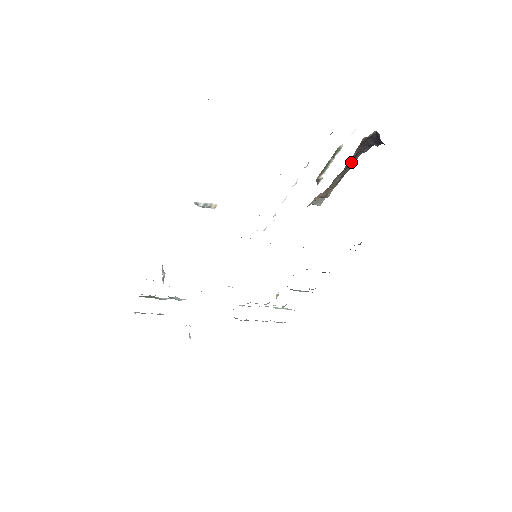
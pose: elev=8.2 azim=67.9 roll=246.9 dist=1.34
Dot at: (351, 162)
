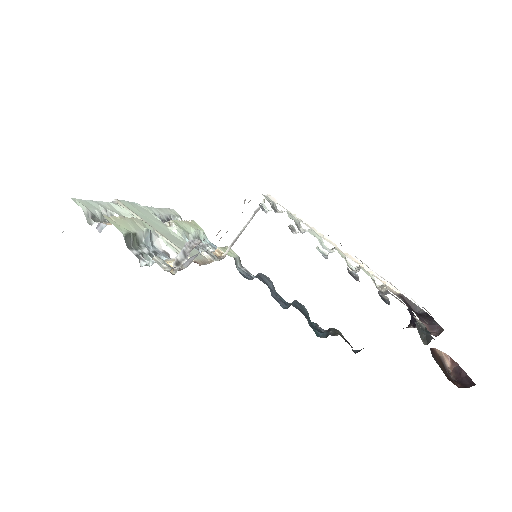
Dot at: occluded
